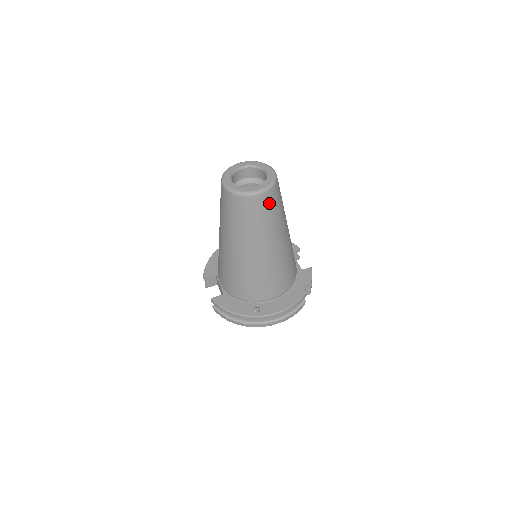
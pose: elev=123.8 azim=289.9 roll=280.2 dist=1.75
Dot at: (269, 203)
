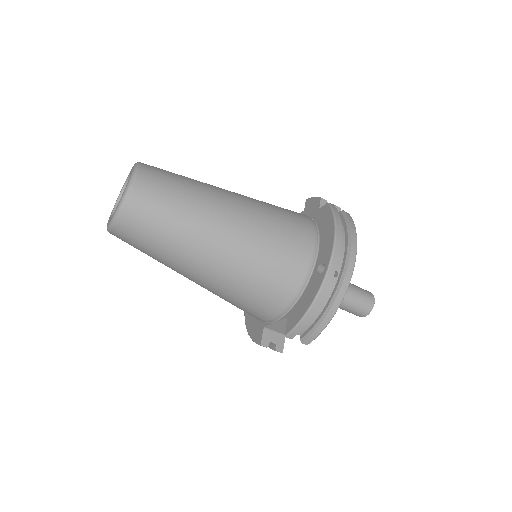
Dot at: (158, 177)
